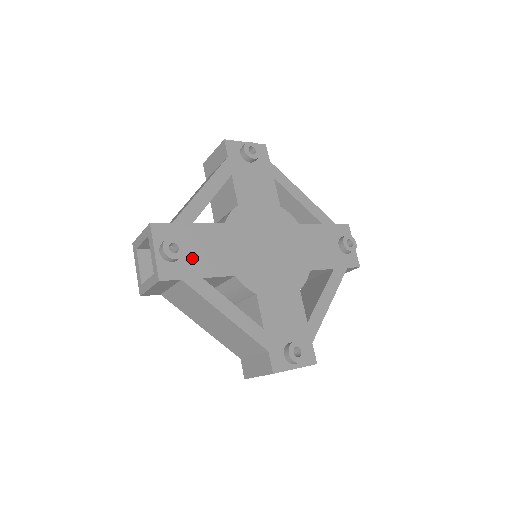
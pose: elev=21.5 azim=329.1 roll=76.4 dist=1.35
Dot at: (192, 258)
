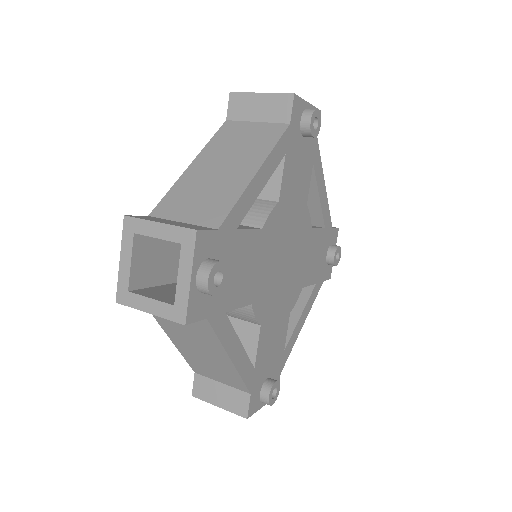
Dot at: occluded
